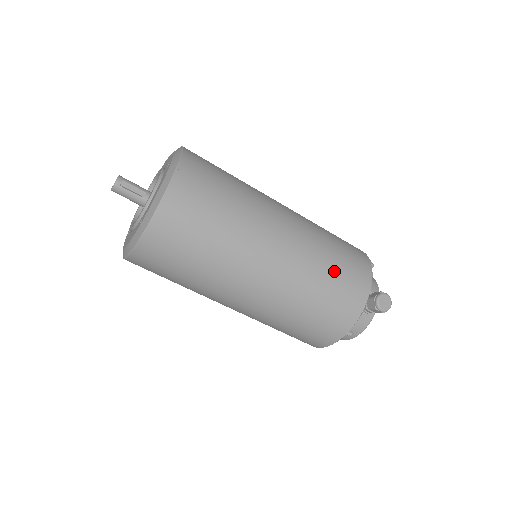
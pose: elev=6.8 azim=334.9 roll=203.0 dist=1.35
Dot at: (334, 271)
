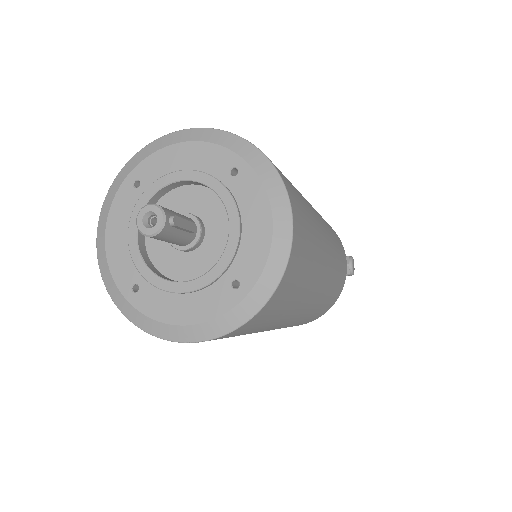
Dot at: (340, 254)
